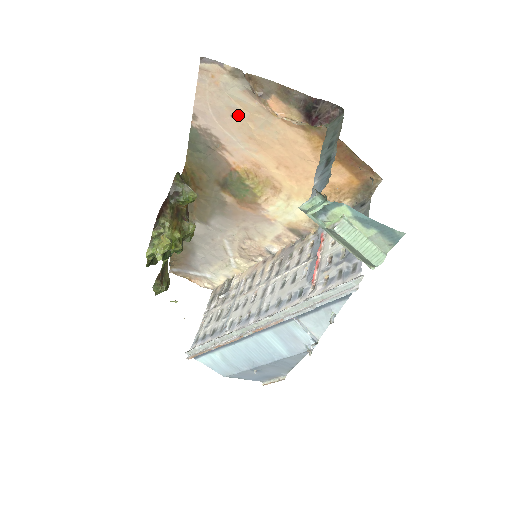
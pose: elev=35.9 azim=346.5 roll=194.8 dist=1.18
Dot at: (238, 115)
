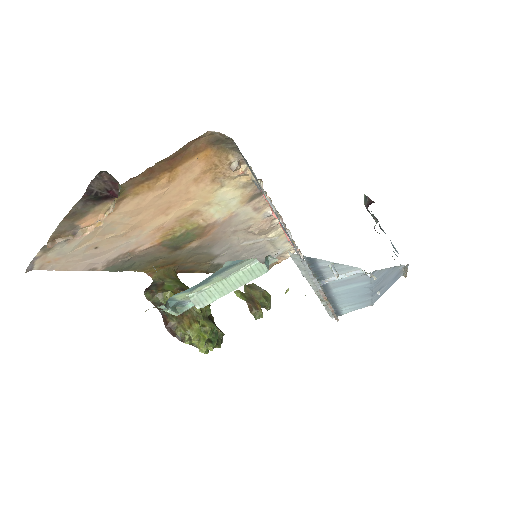
Dot at: (96, 245)
